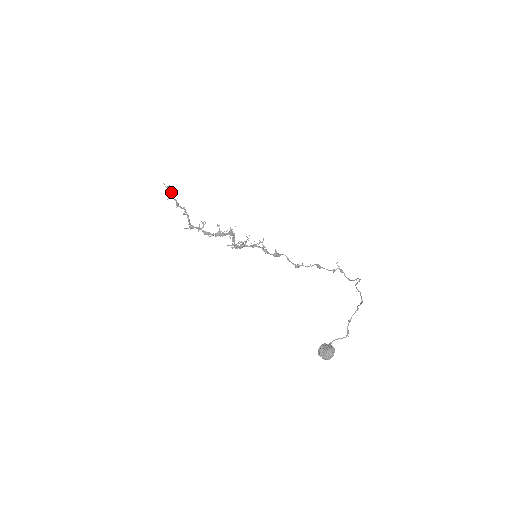
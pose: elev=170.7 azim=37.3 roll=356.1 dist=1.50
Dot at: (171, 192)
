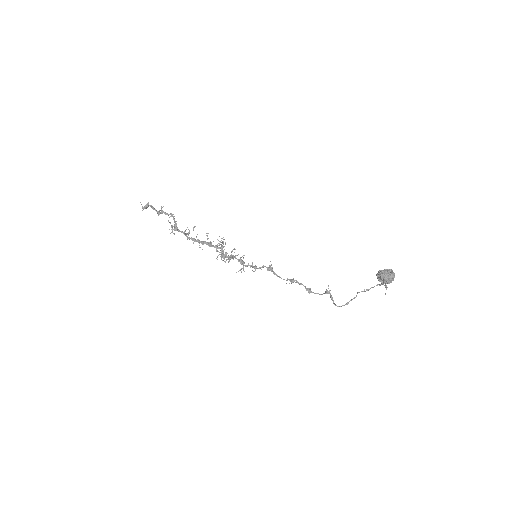
Dot at: occluded
